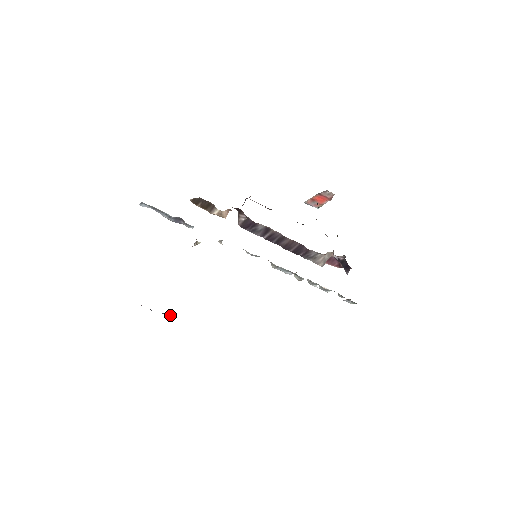
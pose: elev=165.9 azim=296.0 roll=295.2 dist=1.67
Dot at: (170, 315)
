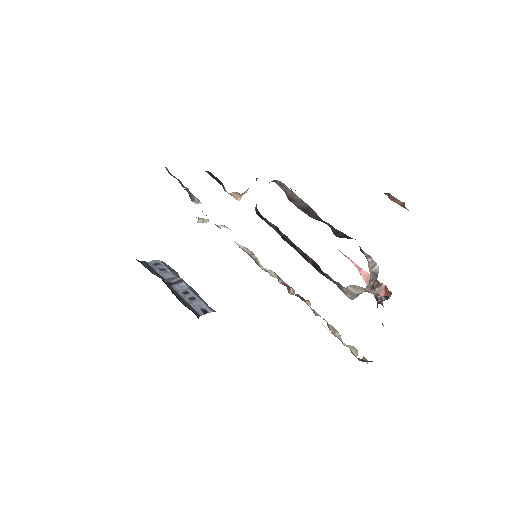
Dot at: (177, 282)
